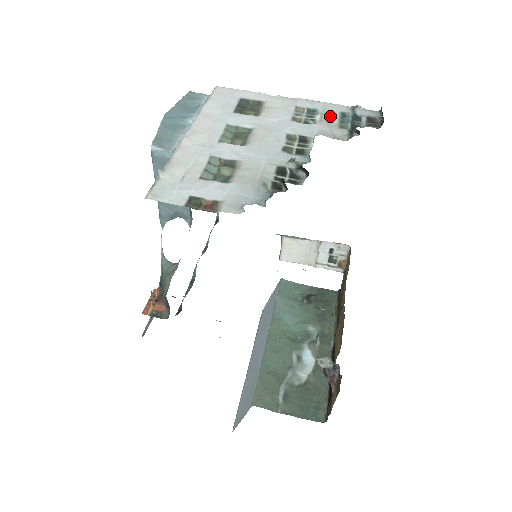
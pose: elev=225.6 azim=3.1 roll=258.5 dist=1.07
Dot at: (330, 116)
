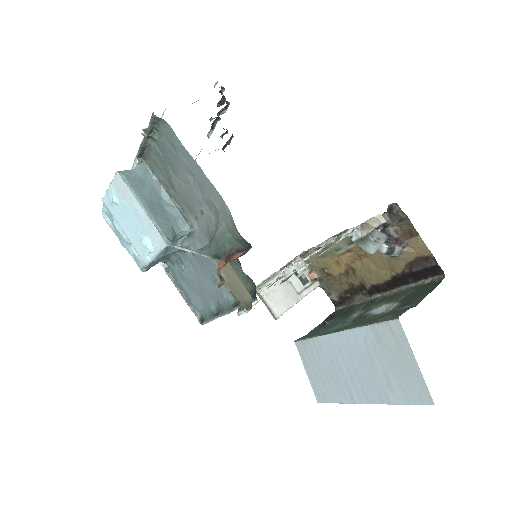
Dot at: occluded
